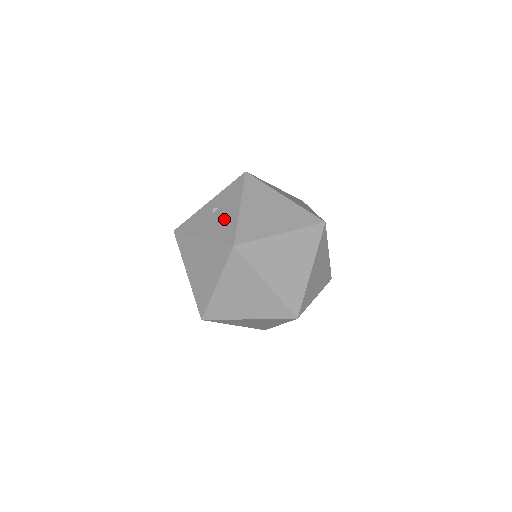
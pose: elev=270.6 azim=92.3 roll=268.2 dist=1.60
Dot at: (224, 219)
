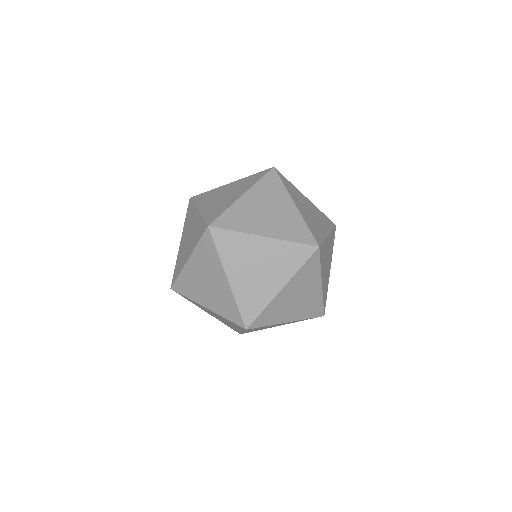
Dot at: (218, 292)
